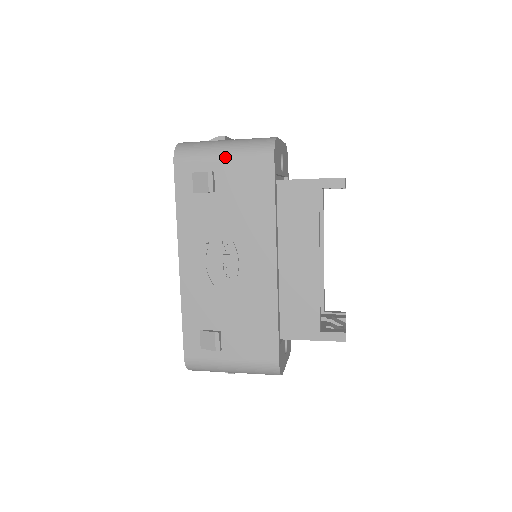
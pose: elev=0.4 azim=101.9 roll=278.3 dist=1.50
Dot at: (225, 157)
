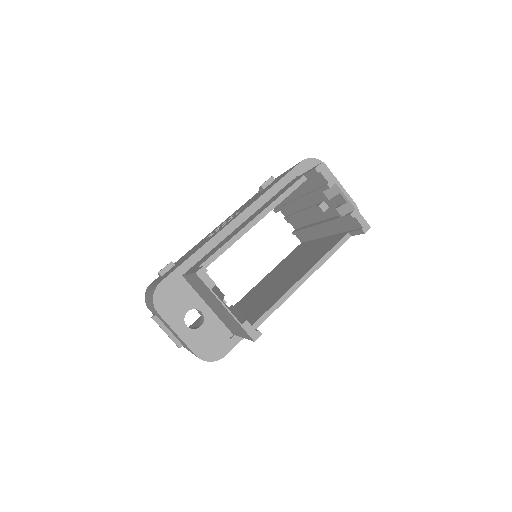
Dot at: occluded
